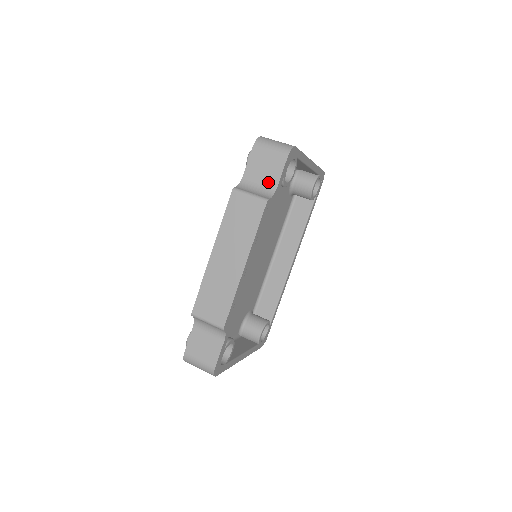
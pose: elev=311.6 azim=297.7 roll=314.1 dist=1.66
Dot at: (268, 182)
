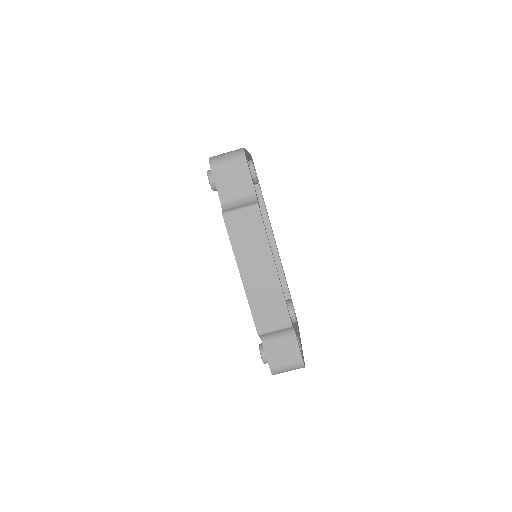
Dot at: (244, 190)
